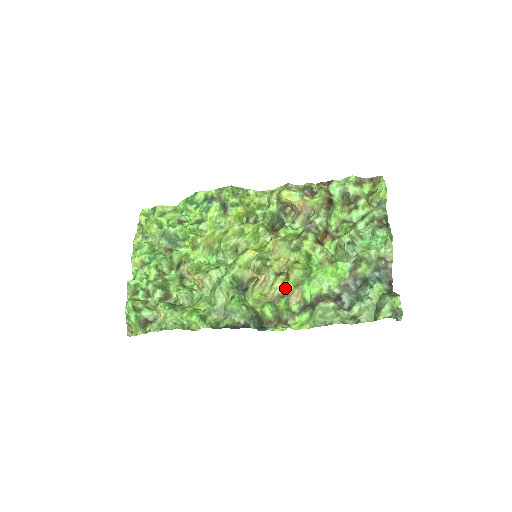
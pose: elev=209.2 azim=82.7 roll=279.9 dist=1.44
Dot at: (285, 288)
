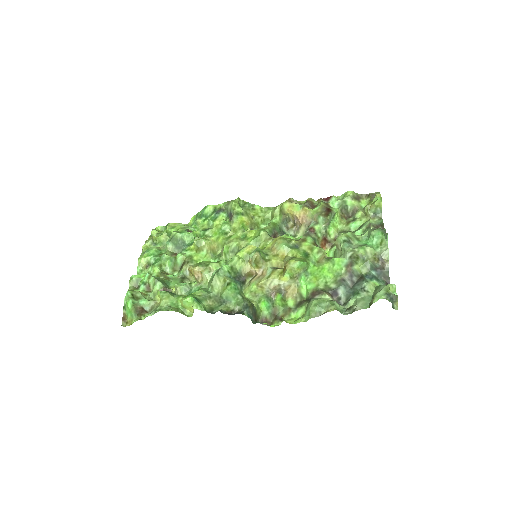
Dot at: (281, 280)
